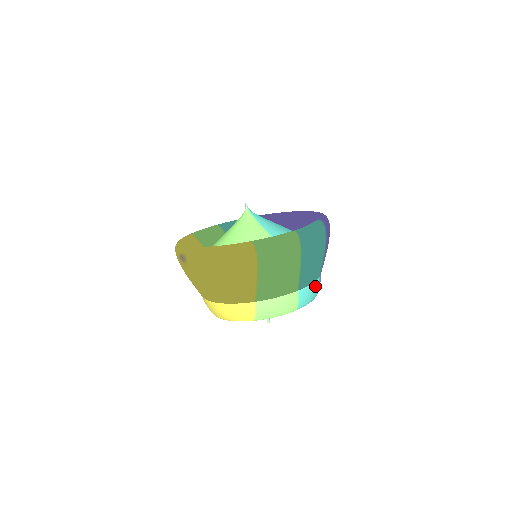
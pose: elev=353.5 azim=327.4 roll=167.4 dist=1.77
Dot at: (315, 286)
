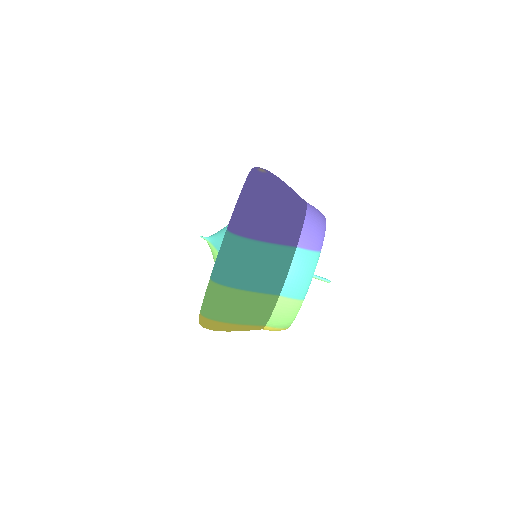
Dot at: (297, 267)
